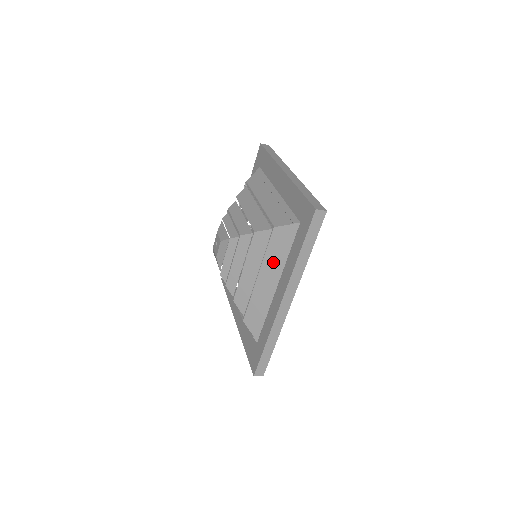
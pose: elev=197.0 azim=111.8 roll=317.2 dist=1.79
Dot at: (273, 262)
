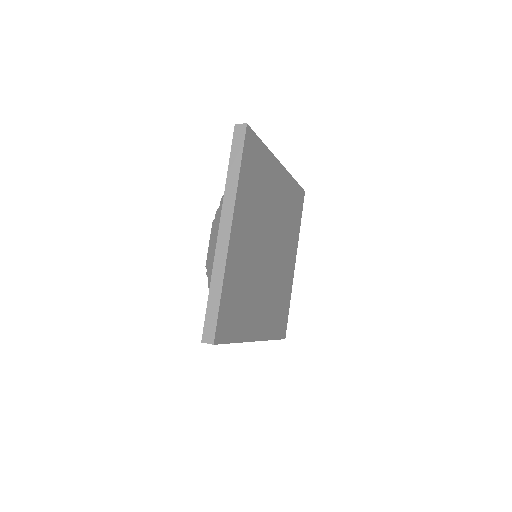
Dot at: occluded
